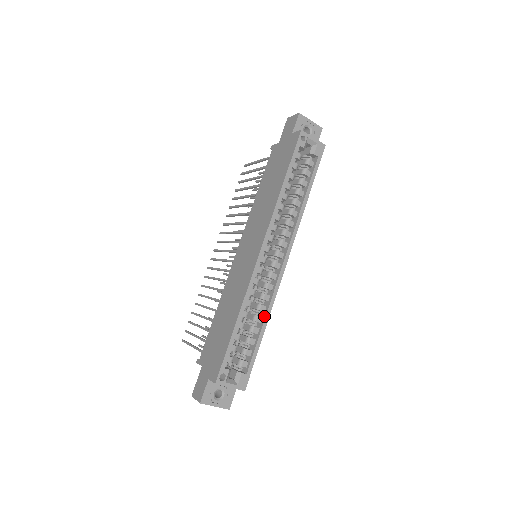
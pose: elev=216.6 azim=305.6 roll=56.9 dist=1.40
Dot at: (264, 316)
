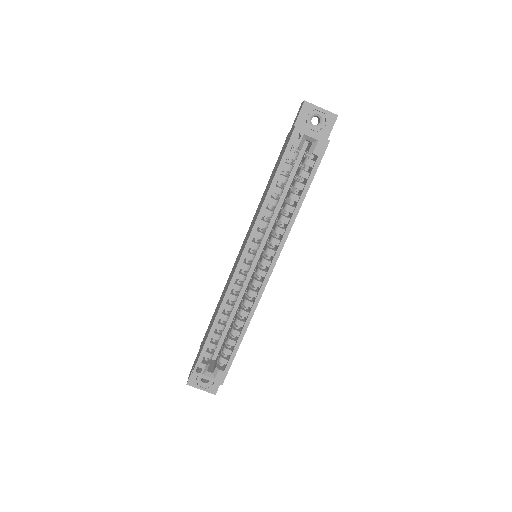
Dot at: (245, 321)
